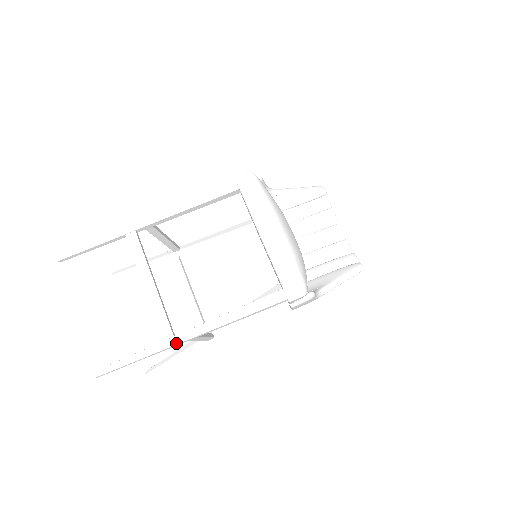
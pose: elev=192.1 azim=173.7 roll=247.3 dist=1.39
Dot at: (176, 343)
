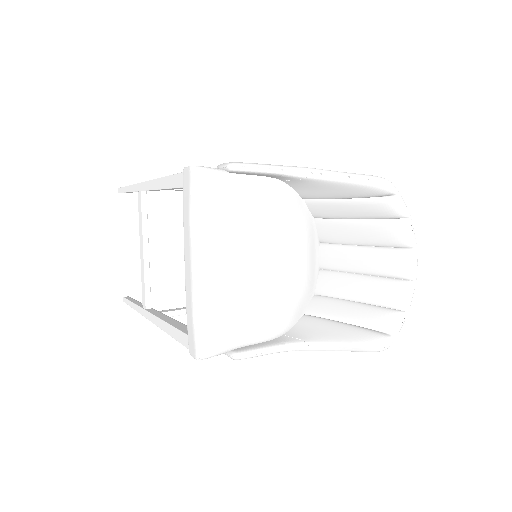
Dot at: (145, 316)
